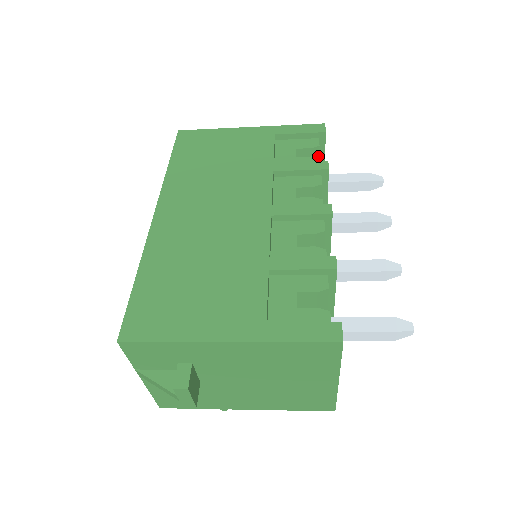
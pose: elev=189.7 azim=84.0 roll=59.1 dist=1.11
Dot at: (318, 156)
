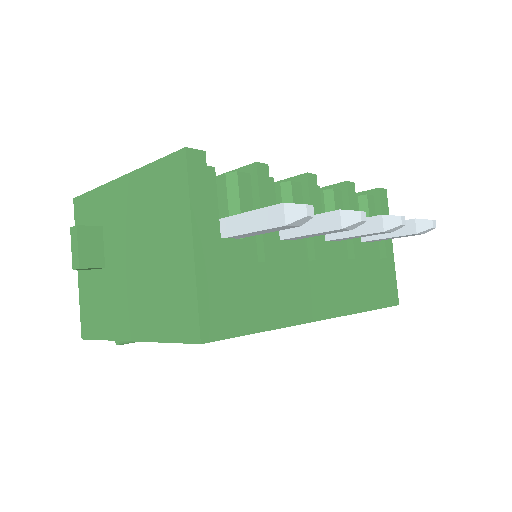
Dot at: (367, 207)
